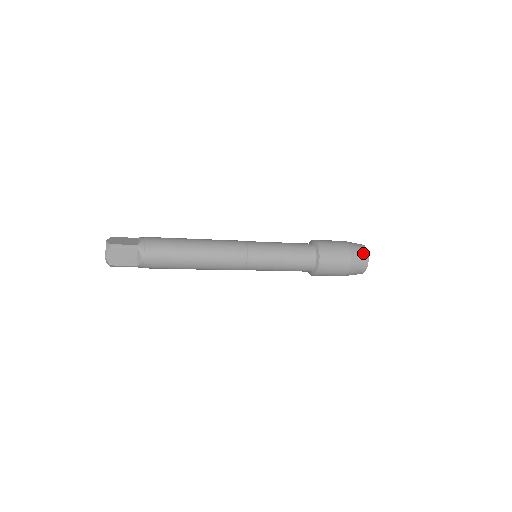
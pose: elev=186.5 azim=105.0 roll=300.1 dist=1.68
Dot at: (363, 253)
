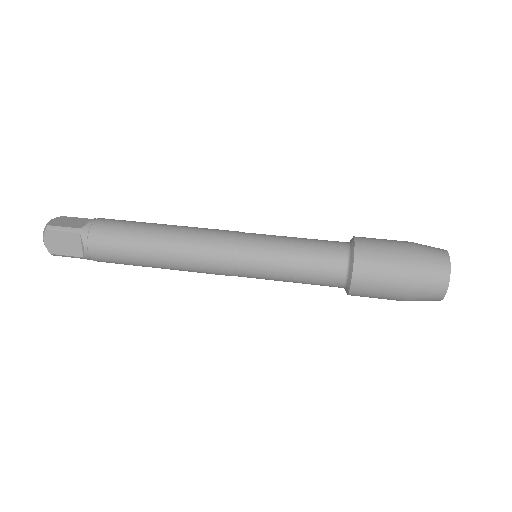
Dot at: (440, 265)
